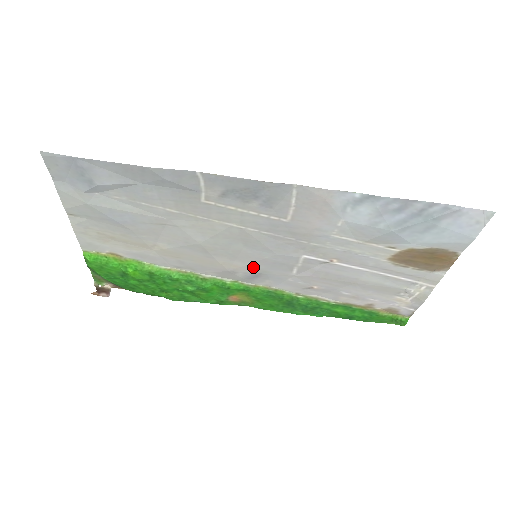
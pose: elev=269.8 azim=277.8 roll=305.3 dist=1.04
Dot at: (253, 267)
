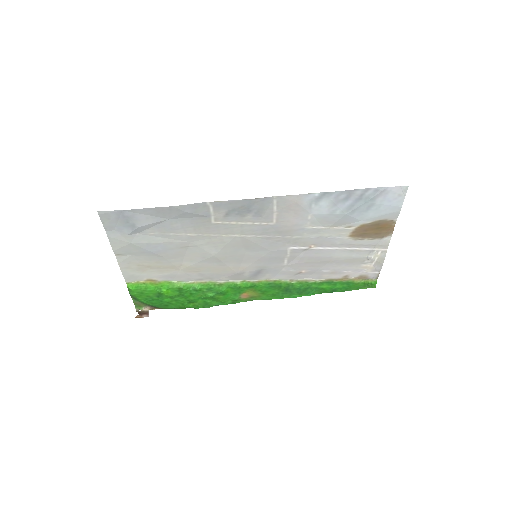
Dot at: (255, 266)
